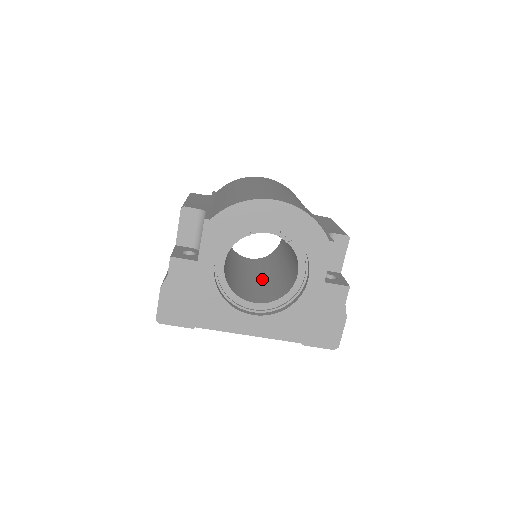
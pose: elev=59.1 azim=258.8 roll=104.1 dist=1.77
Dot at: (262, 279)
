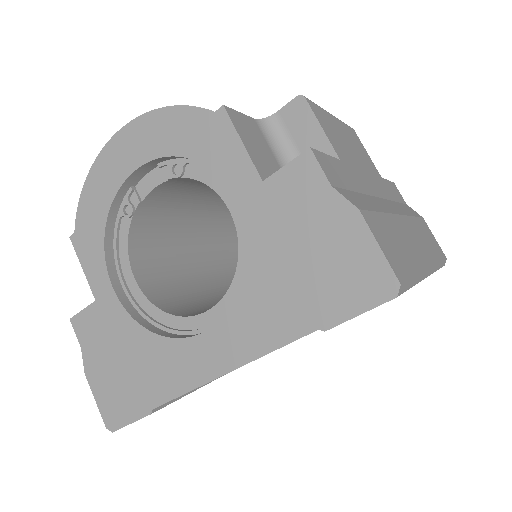
Dot at: occluded
